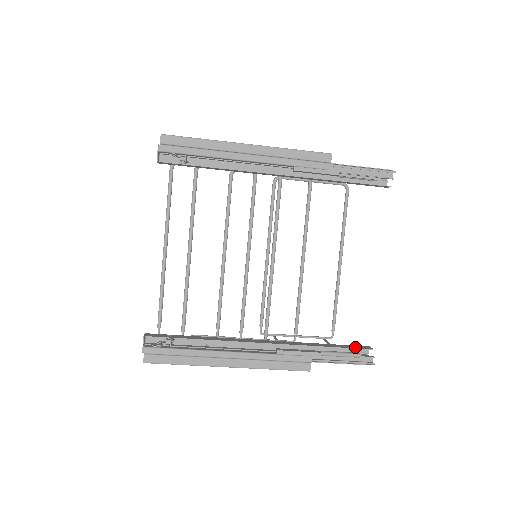
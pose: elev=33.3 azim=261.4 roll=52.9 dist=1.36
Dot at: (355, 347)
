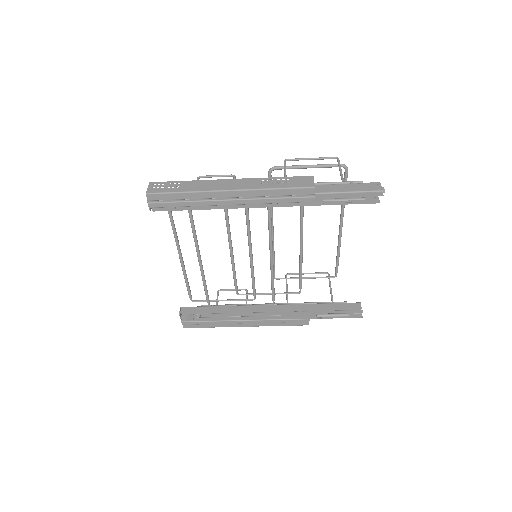
Dot at: (346, 307)
